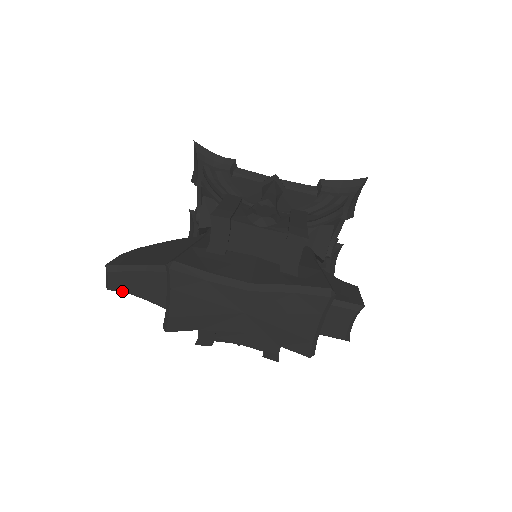
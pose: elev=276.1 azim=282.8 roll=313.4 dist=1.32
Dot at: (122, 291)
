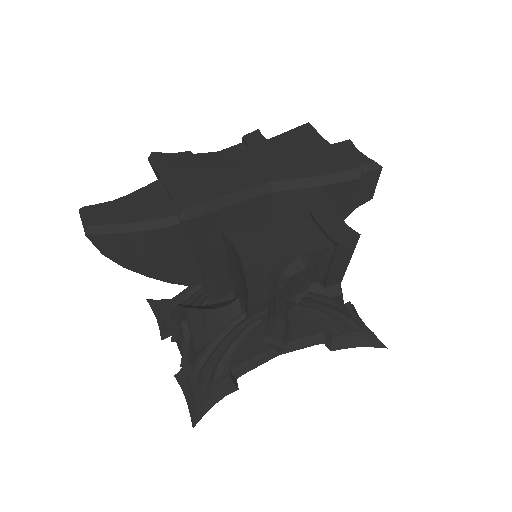
Dot at: (107, 223)
